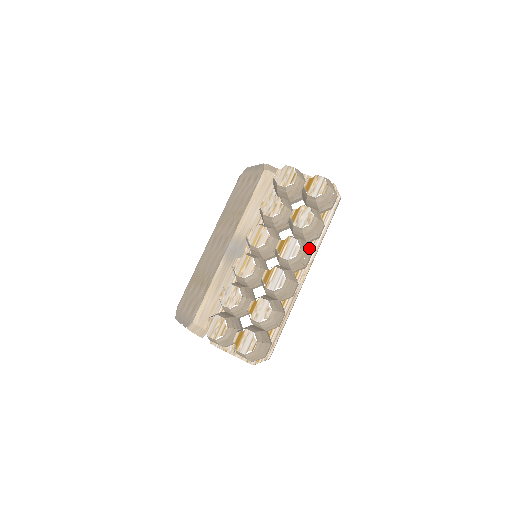
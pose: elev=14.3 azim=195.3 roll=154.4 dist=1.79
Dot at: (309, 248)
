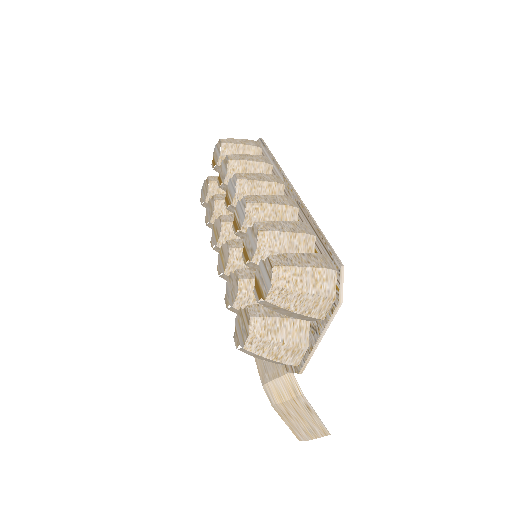
Dot at: occluded
